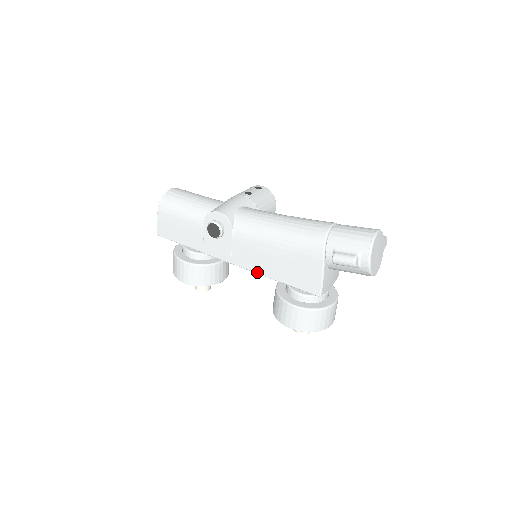
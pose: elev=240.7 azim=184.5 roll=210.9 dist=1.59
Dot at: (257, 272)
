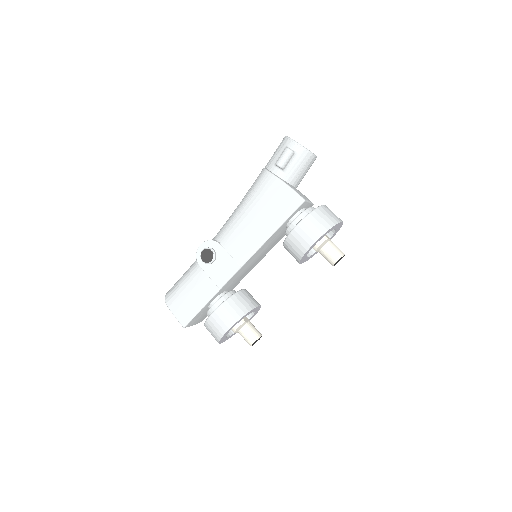
Dot at: (259, 246)
